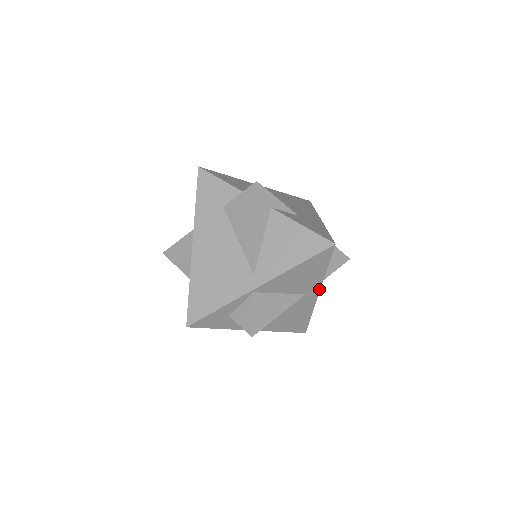
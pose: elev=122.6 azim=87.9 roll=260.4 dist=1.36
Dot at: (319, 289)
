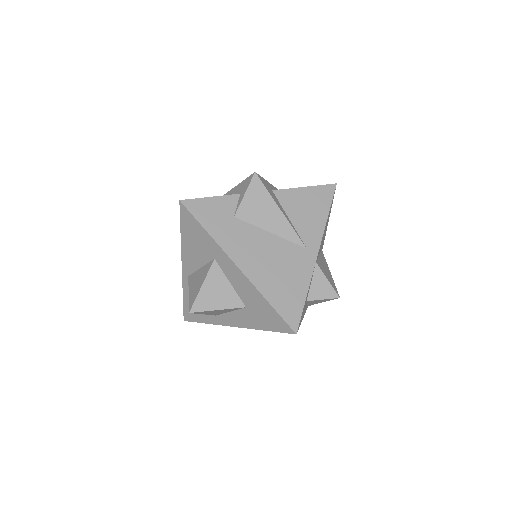
Dot at: (324, 239)
